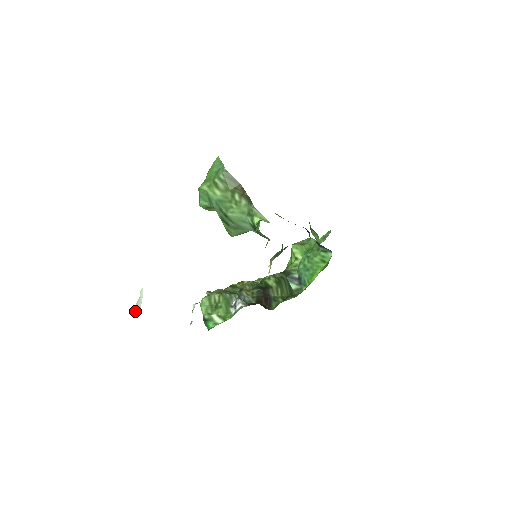
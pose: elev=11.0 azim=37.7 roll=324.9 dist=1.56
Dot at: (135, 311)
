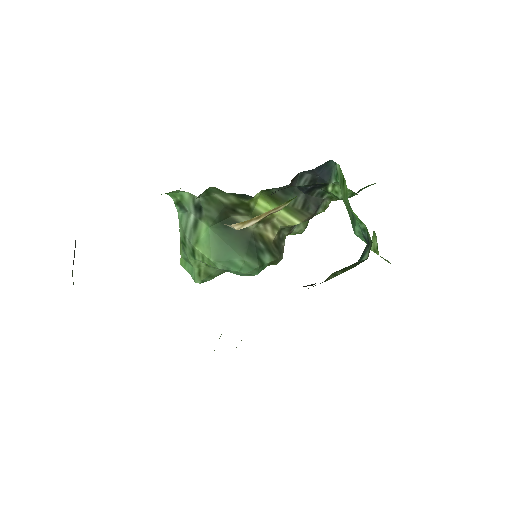
Dot at: occluded
